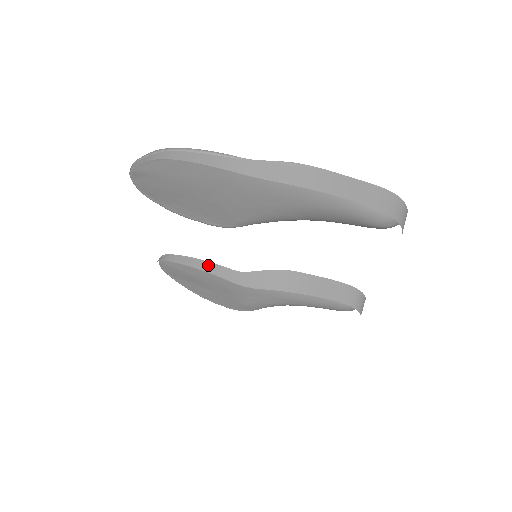
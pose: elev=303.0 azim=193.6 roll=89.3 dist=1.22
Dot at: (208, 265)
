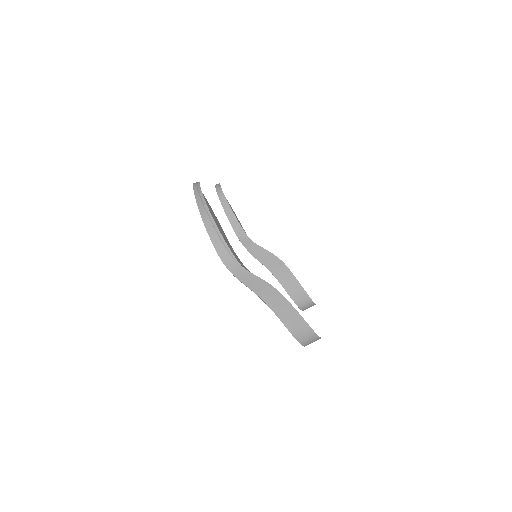
Dot at: (237, 224)
